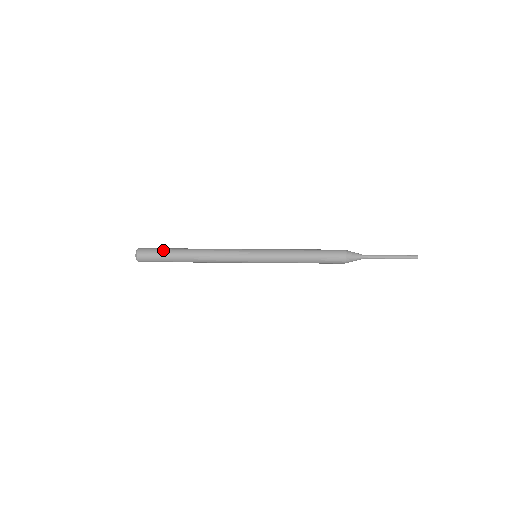
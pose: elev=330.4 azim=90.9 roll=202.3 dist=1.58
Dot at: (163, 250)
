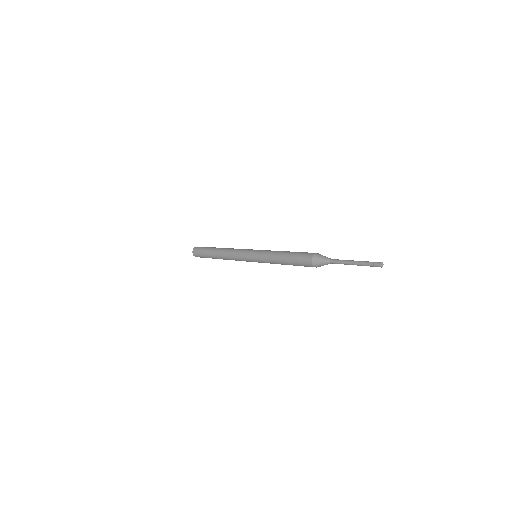
Dot at: (204, 250)
